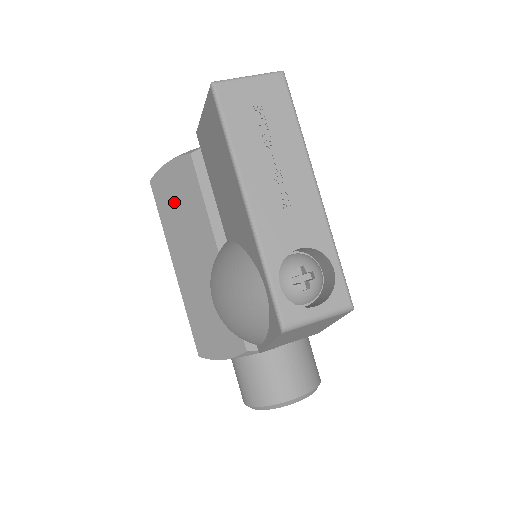
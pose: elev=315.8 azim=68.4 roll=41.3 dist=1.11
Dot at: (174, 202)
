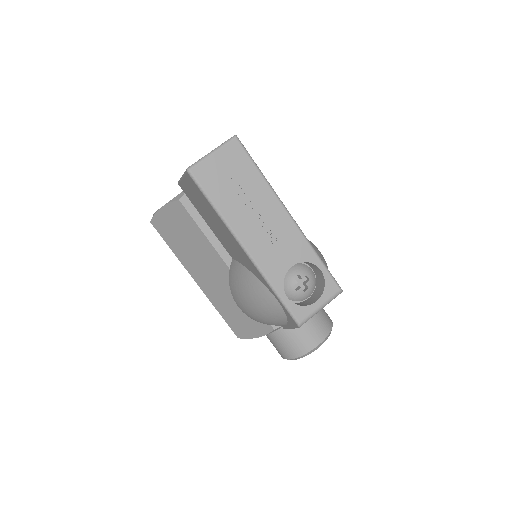
Dot at: (178, 236)
